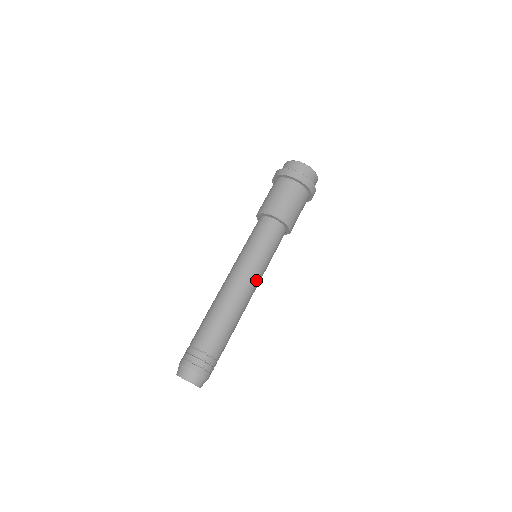
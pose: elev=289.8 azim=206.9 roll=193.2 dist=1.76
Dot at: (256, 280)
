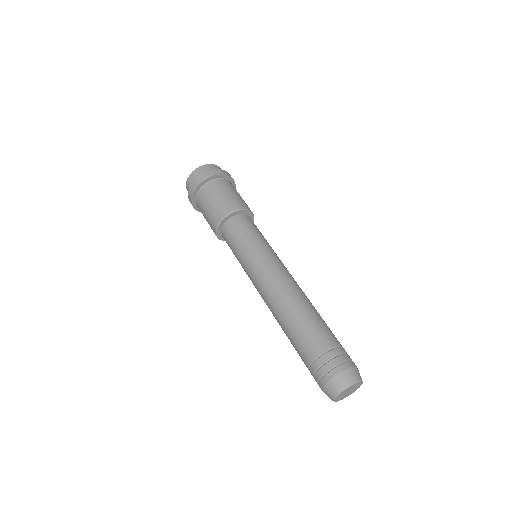
Dot at: (282, 265)
